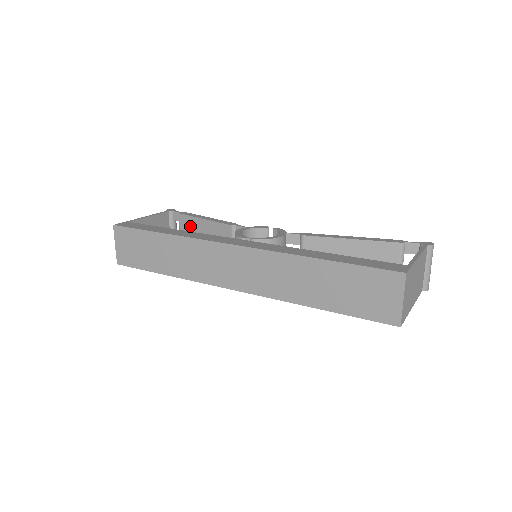
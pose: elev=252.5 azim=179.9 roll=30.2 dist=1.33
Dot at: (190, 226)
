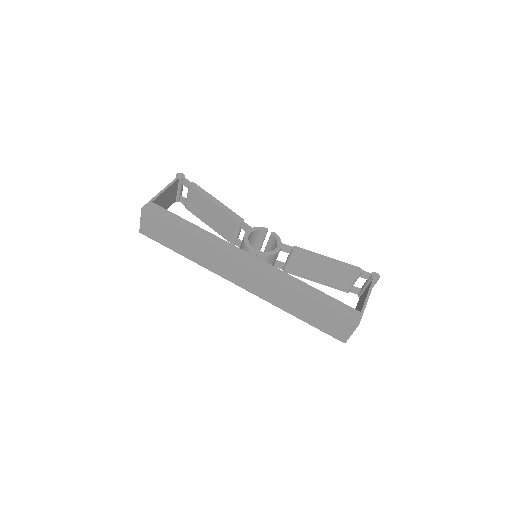
Dot at: (199, 200)
